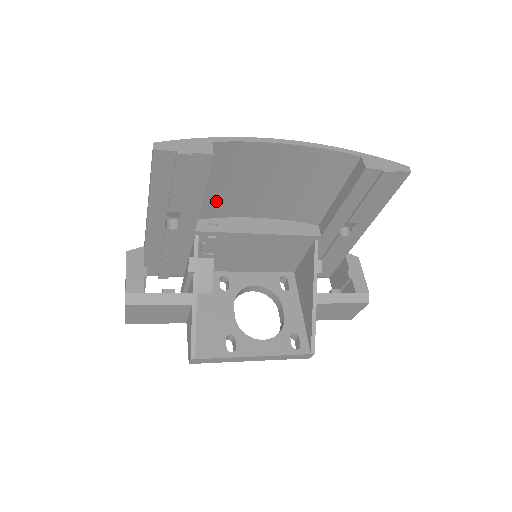
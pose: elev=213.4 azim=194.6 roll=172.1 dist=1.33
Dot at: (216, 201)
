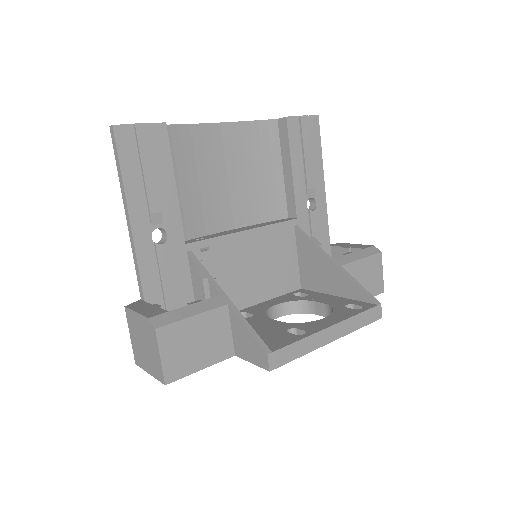
Dot at: (189, 211)
